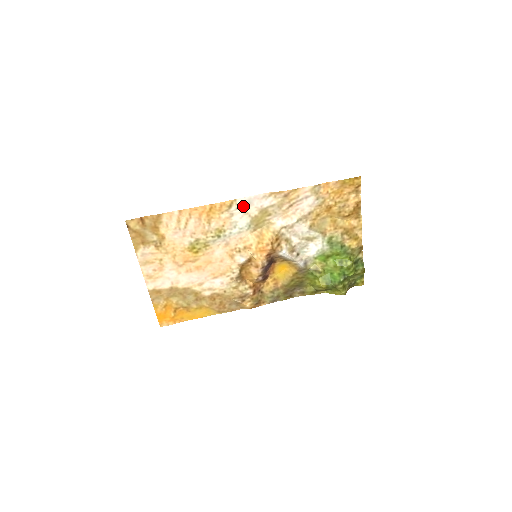
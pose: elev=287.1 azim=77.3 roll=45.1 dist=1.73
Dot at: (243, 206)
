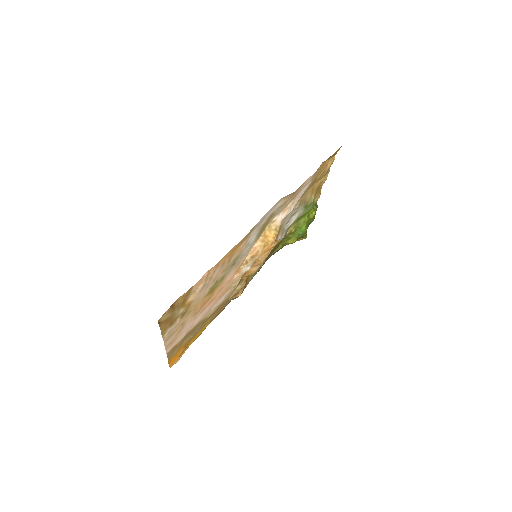
Dot at: (258, 224)
